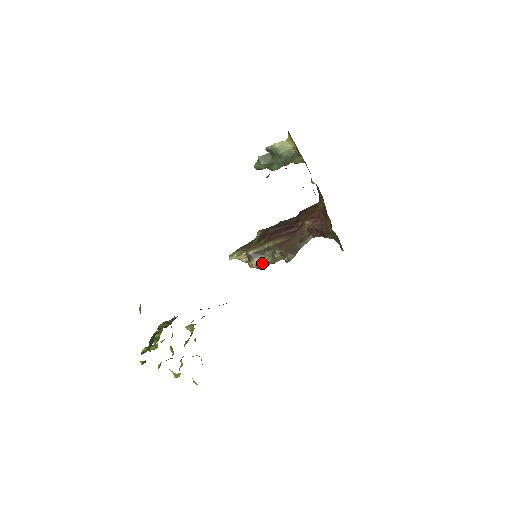
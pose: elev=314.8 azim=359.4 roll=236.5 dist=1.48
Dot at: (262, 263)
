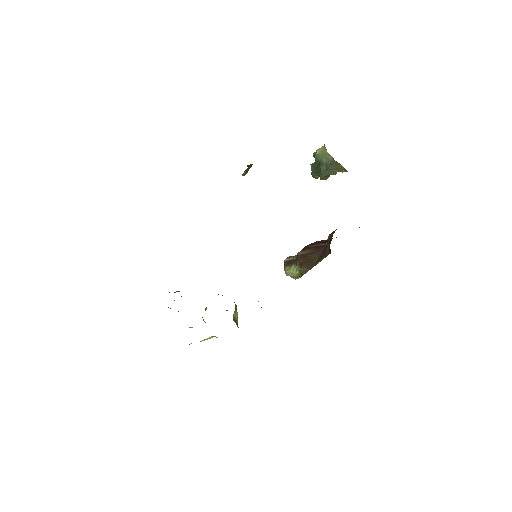
Dot at: (292, 273)
